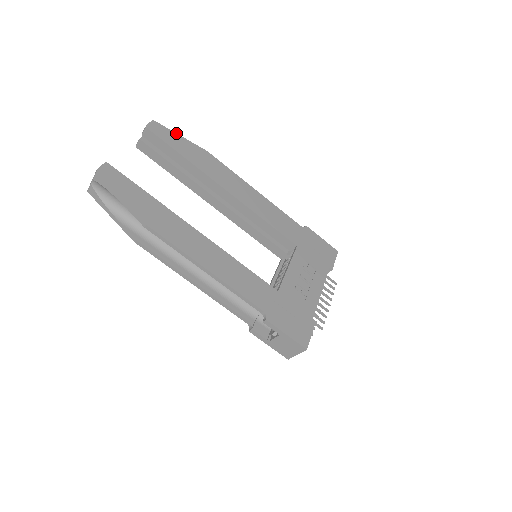
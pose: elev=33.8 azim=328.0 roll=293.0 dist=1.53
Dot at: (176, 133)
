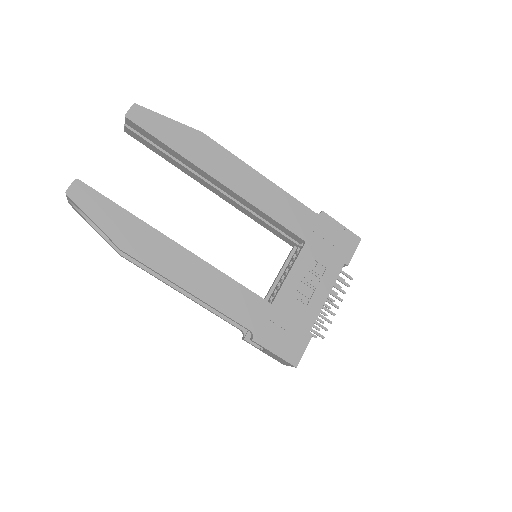
Dot at: (163, 115)
